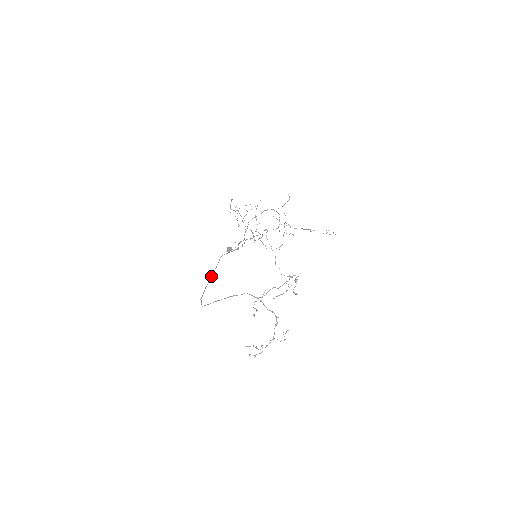
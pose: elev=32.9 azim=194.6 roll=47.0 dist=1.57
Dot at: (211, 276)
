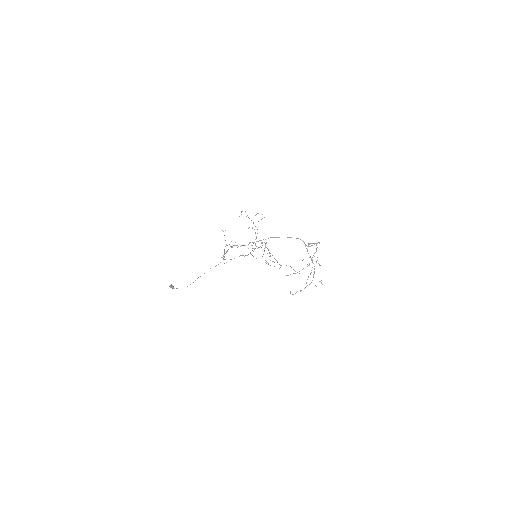
Dot at: occluded
